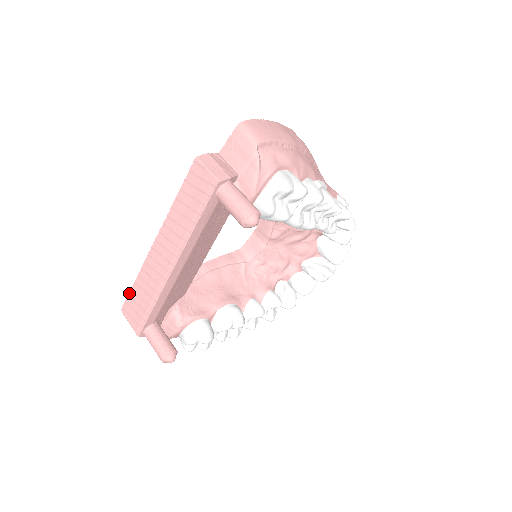
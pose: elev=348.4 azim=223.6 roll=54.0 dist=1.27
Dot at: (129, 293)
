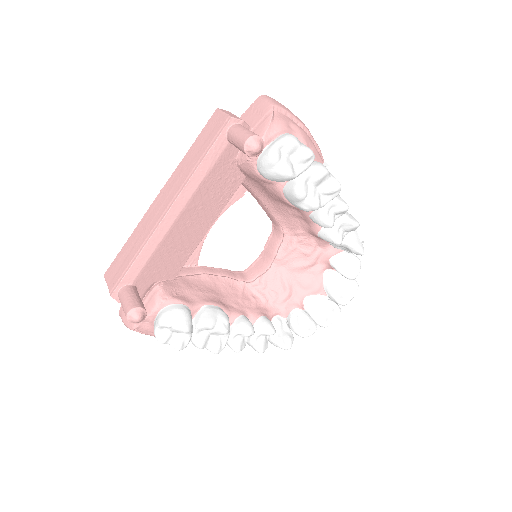
Dot at: (118, 253)
